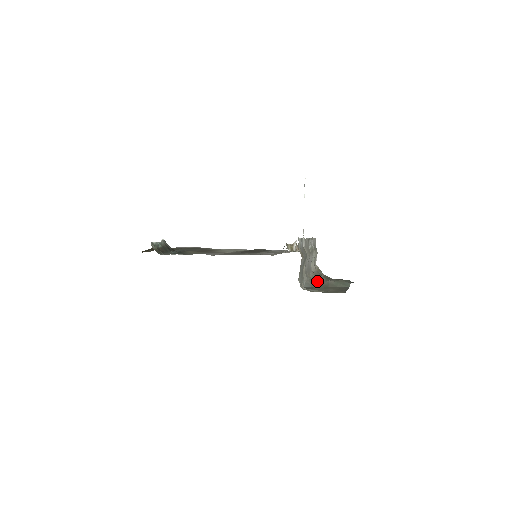
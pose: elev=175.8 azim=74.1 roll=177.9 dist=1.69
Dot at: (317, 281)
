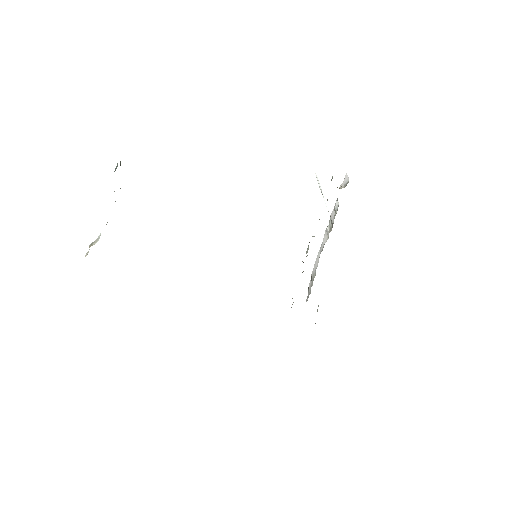
Dot at: occluded
